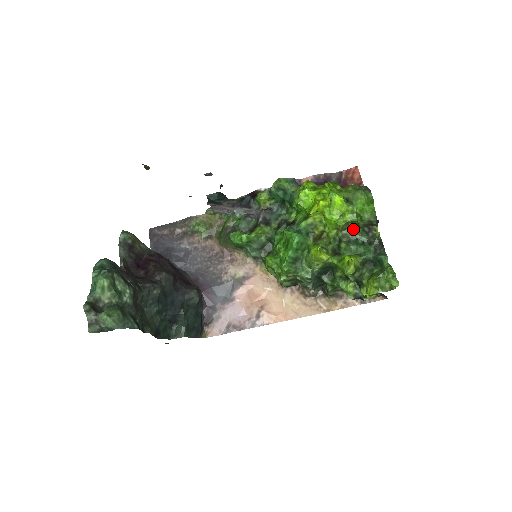
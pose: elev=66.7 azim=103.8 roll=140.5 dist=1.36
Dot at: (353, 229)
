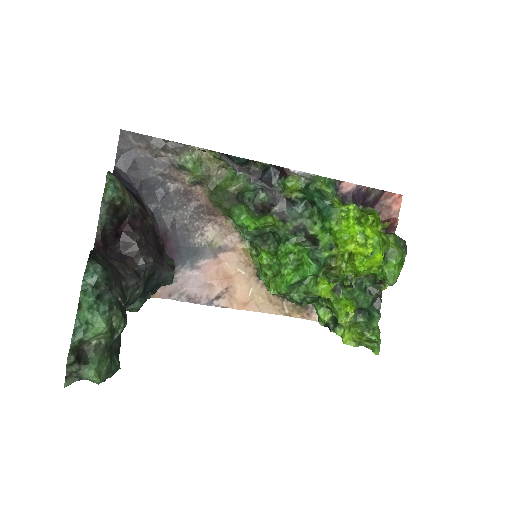
Dot at: occluded
